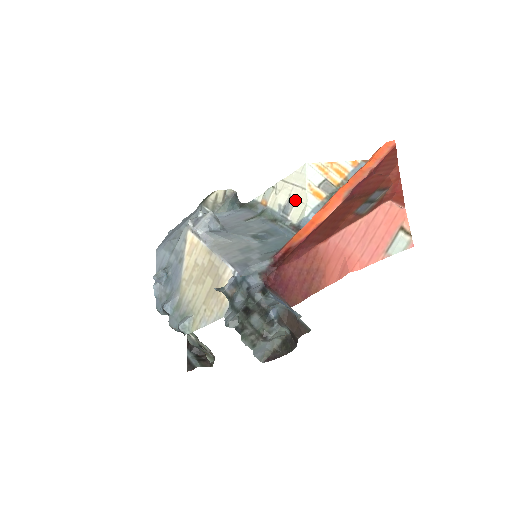
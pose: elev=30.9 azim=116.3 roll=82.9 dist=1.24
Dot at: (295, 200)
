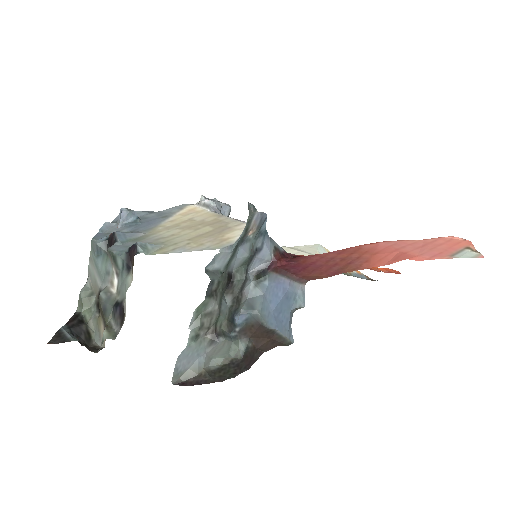
Dot at: occluded
